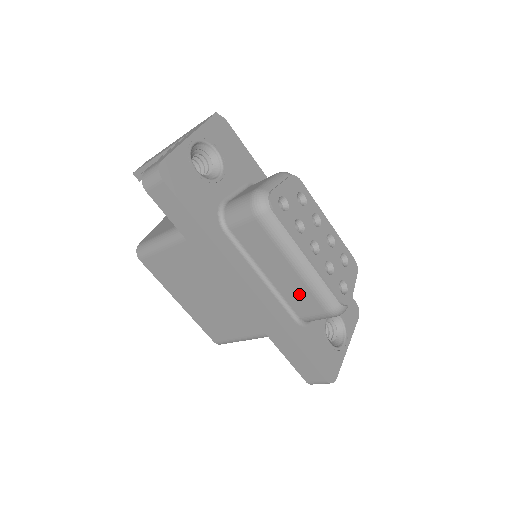
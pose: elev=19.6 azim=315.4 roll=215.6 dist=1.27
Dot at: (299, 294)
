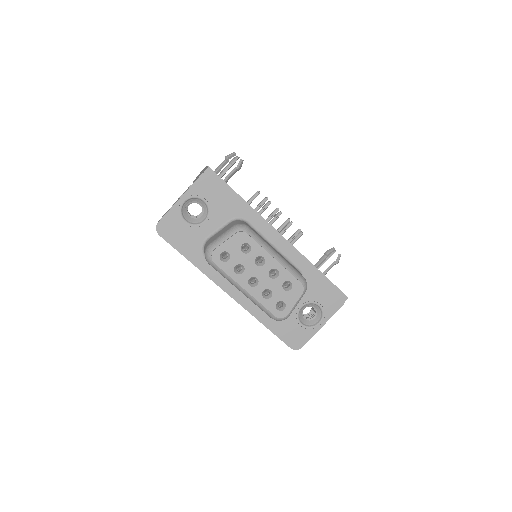
Dot at: occluded
